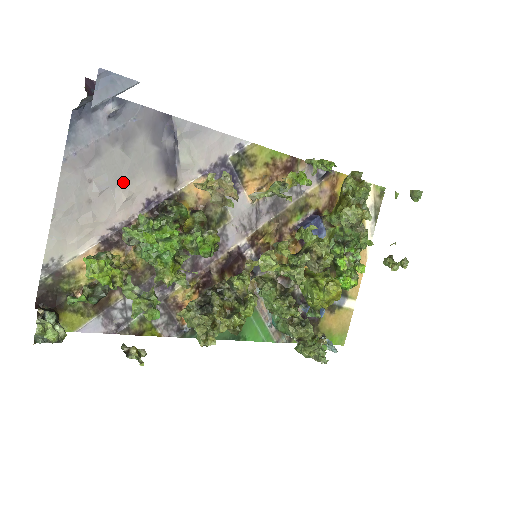
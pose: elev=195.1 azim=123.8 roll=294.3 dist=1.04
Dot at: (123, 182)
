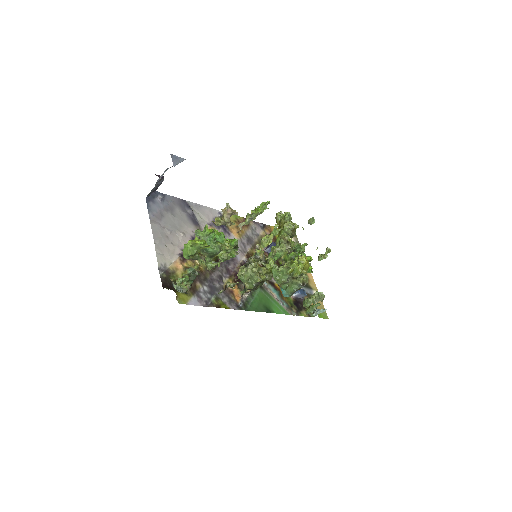
Dot at: (178, 228)
